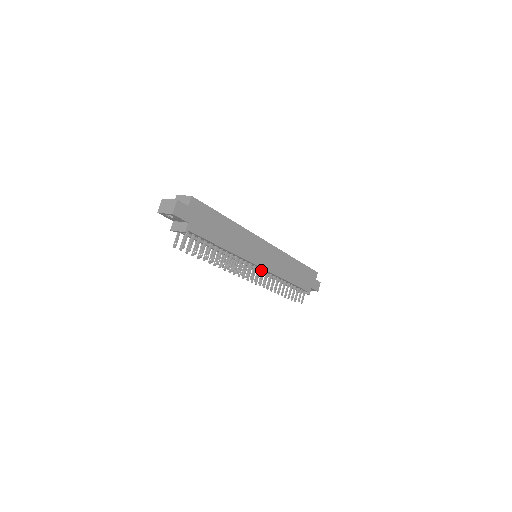
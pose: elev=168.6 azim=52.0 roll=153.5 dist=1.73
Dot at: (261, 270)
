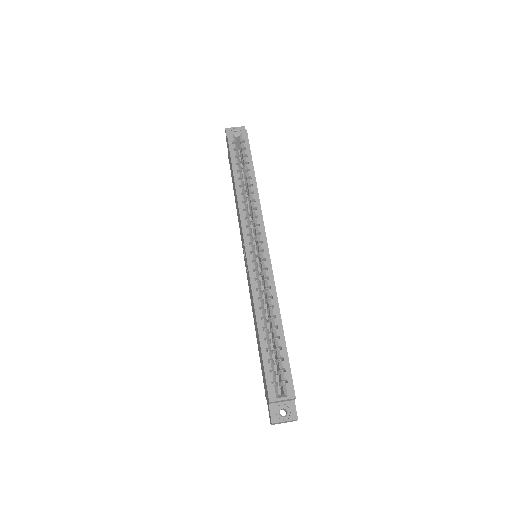
Dot at: occluded
